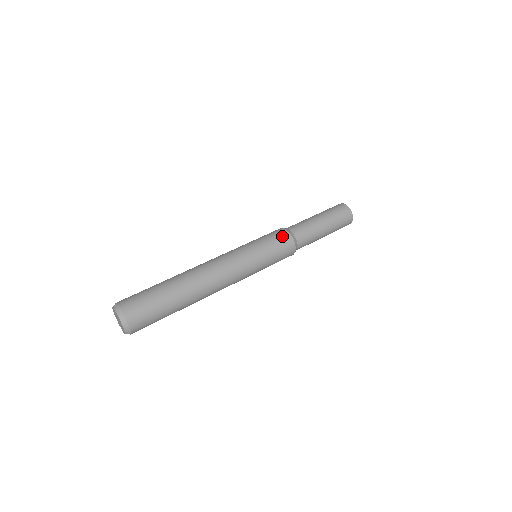
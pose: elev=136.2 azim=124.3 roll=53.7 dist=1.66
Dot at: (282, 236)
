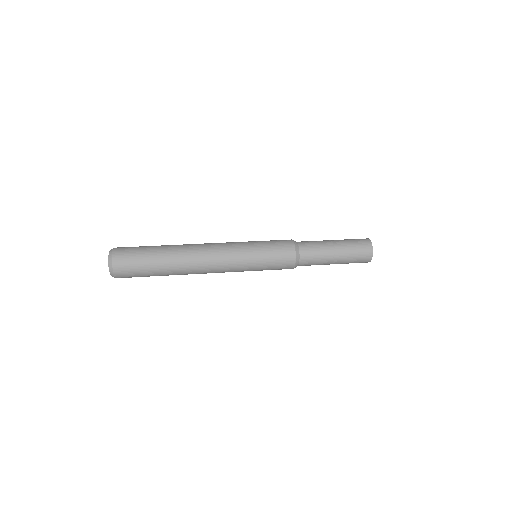
Dot at: (286, 248)
